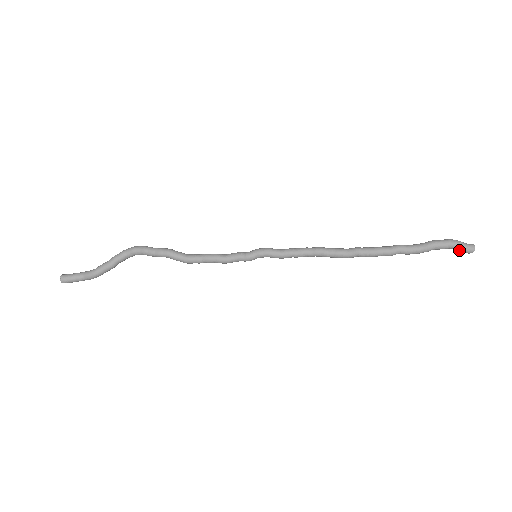
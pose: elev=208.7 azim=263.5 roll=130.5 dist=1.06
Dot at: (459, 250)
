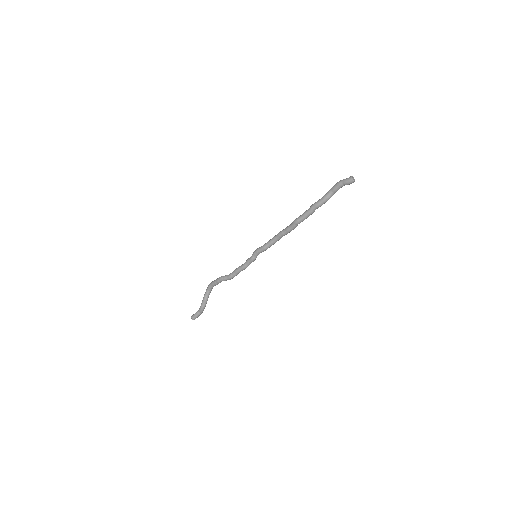
Dot at: occluded
